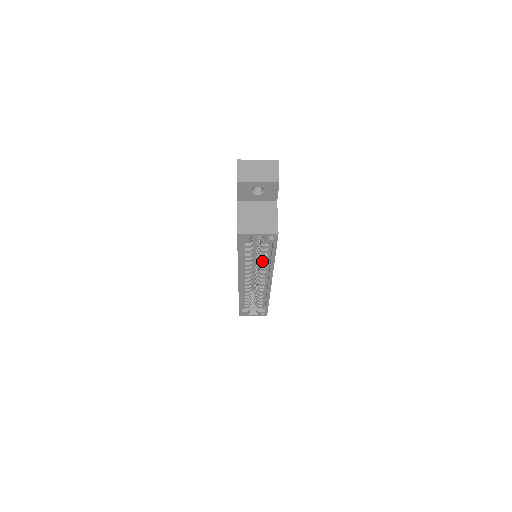
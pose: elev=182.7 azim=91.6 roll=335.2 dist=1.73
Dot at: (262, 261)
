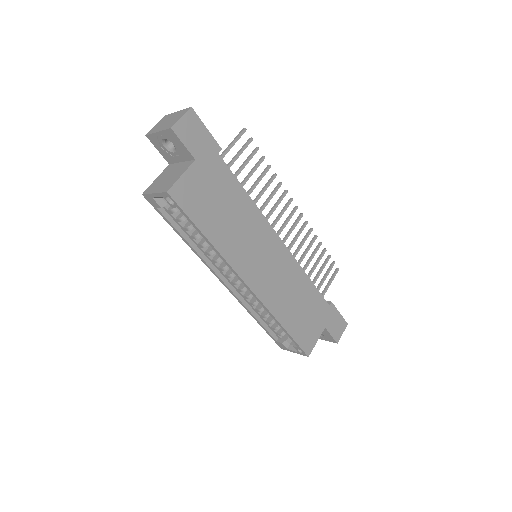
Dot at: occluded
